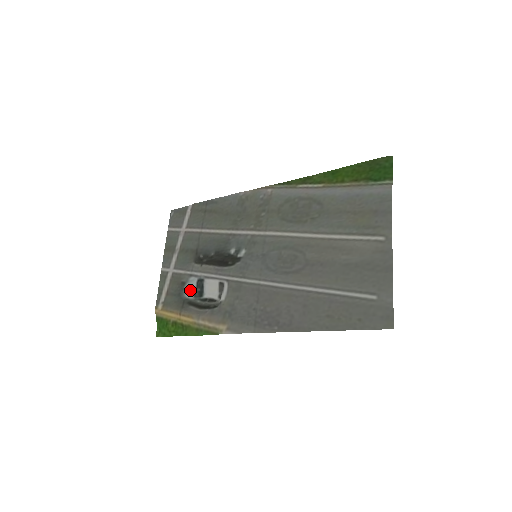
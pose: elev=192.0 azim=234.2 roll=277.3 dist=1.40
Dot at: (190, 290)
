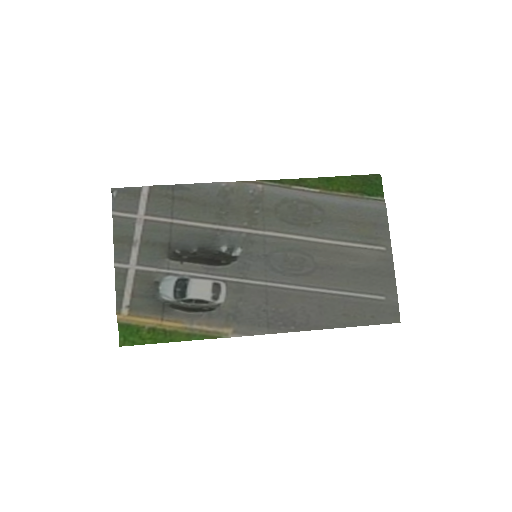
Dot at: (167, 290)
